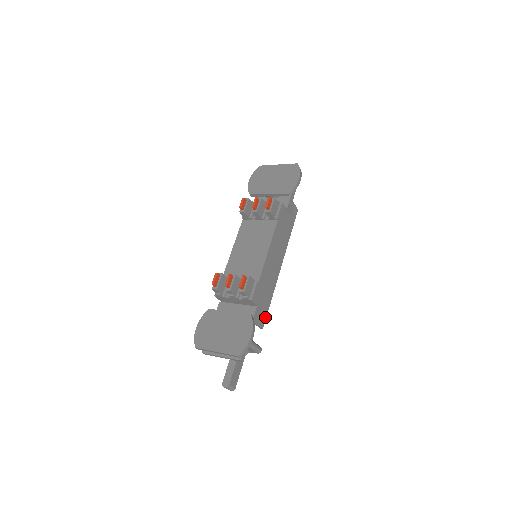
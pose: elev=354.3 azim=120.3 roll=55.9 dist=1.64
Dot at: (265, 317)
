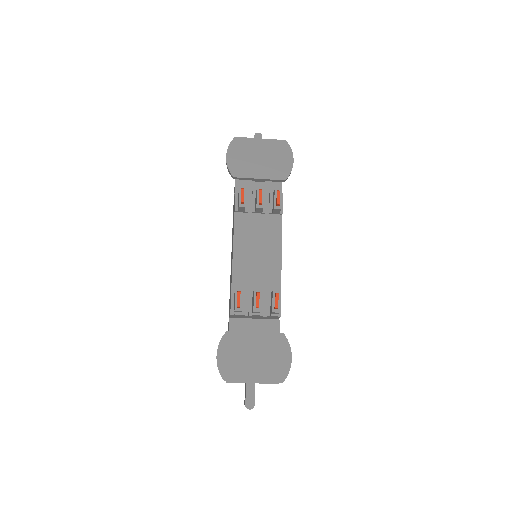
Dot at: occluded
